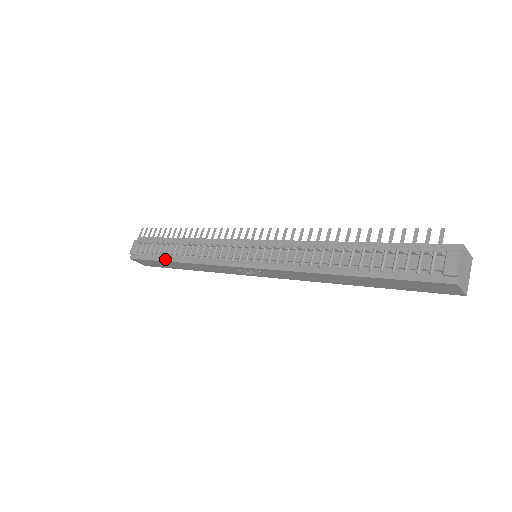
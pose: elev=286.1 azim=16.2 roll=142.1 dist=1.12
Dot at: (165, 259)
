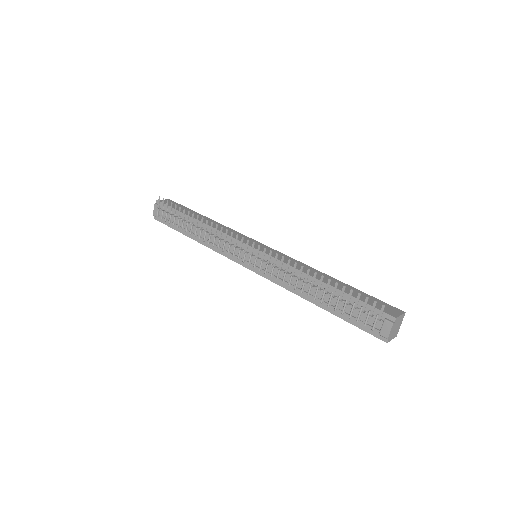
Dot at: (184, 233)
